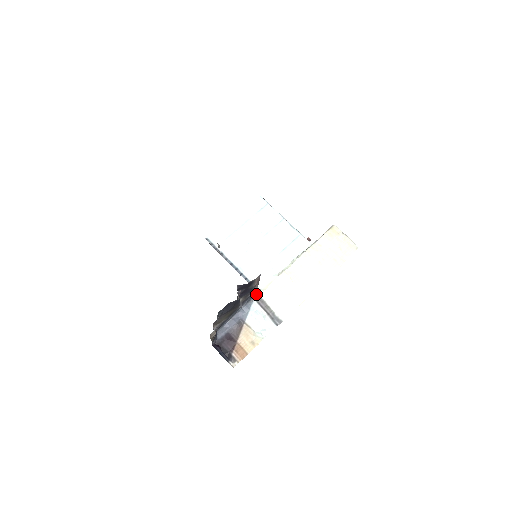
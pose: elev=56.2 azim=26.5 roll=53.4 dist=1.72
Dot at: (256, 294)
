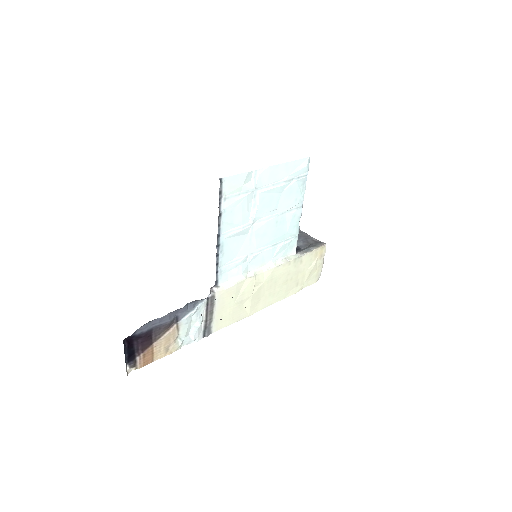
Dot at: (213, 290)
